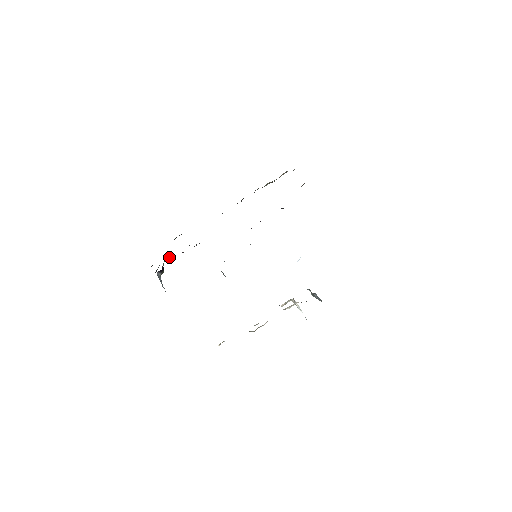
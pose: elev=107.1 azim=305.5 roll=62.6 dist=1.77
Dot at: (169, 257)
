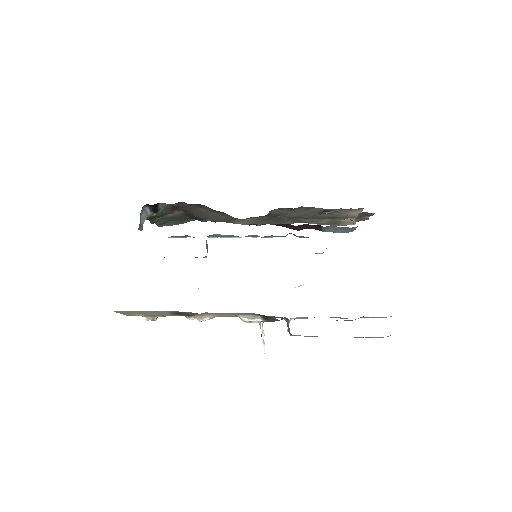
Dot at: (172, 207)
